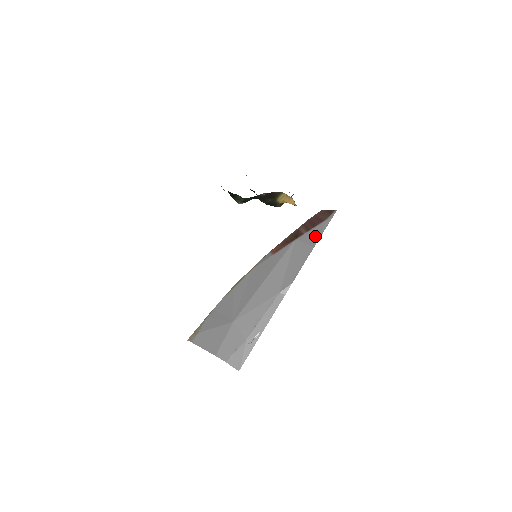
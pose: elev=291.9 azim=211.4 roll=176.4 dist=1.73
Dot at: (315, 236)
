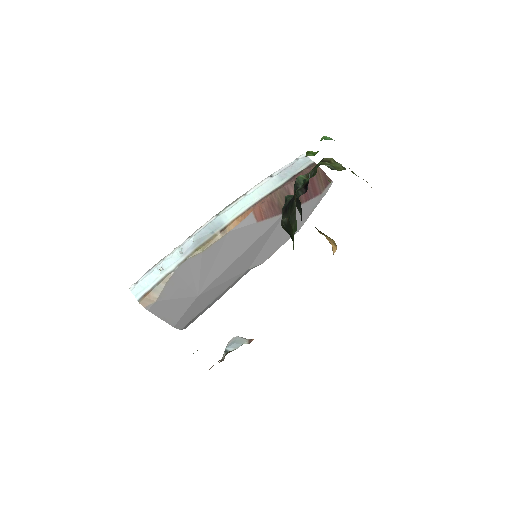
Dot at: (304, 216)
